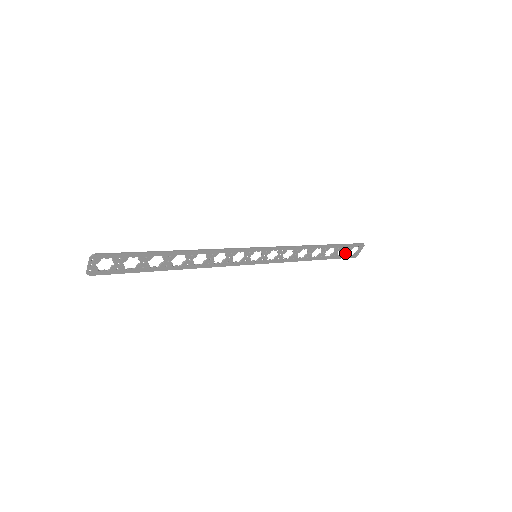
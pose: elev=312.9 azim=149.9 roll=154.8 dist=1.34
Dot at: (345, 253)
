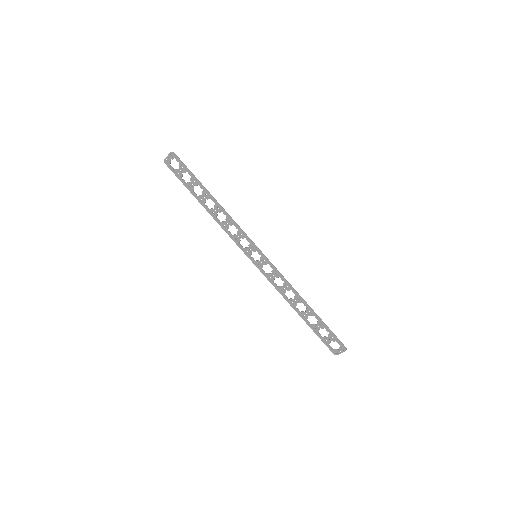
Dot at: (326, 338)
